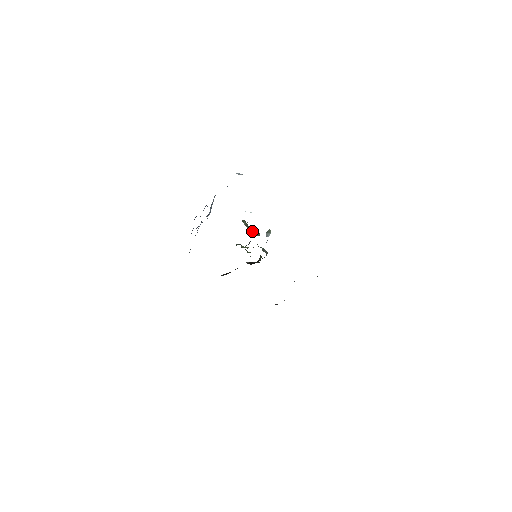
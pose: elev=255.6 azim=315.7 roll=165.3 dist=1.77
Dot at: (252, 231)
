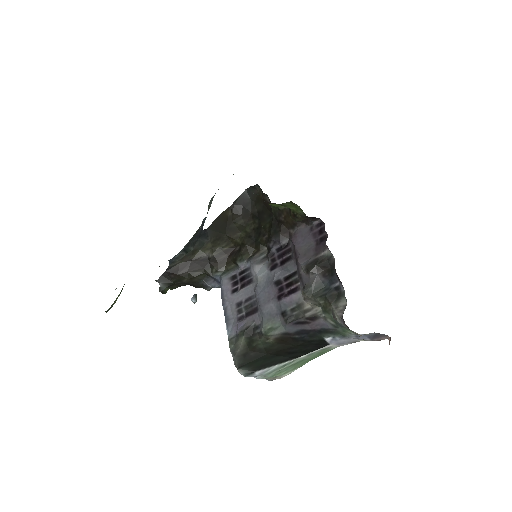
Dot at: occluded
